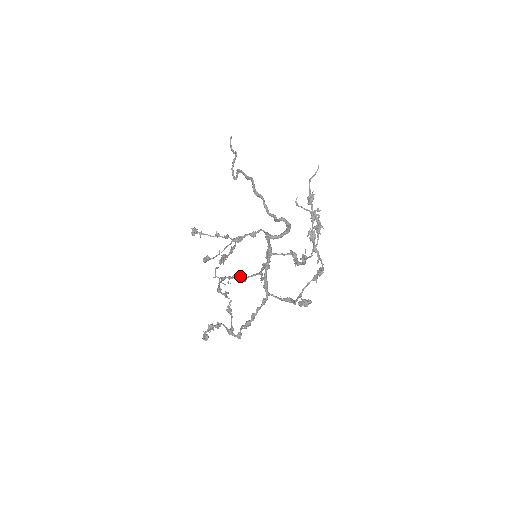
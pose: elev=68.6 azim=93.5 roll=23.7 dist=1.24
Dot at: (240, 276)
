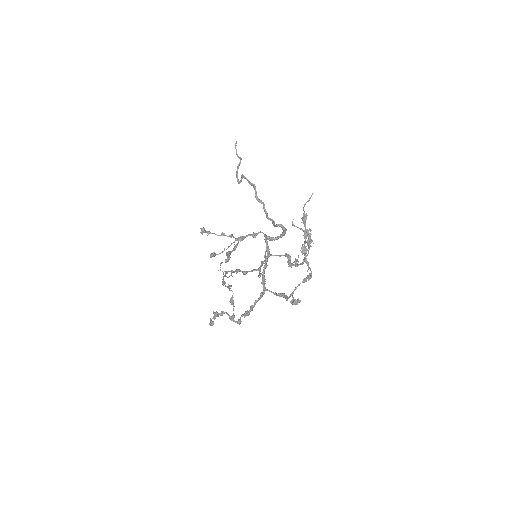
Dot at: occluded
